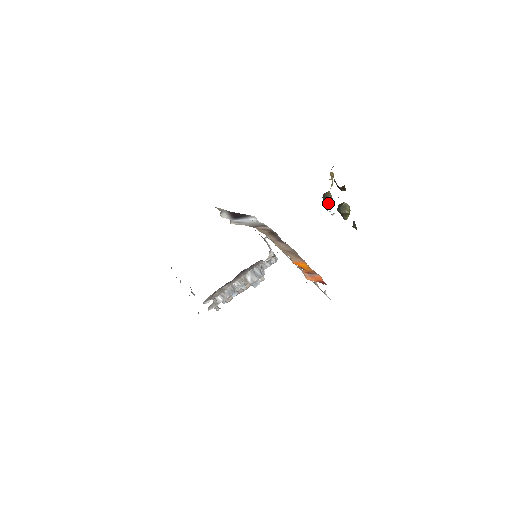
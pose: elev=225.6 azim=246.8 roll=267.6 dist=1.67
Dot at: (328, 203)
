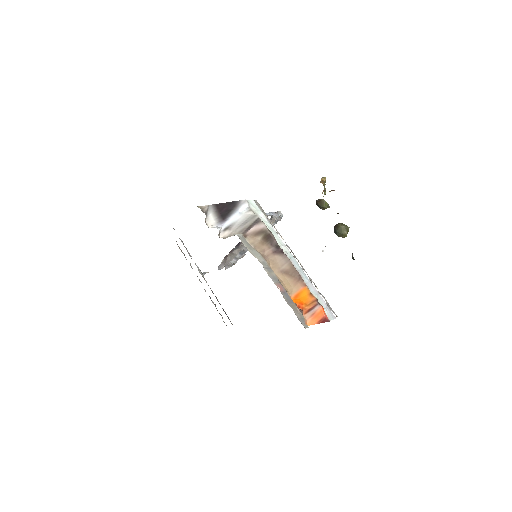
Dot at: (323, 209)
